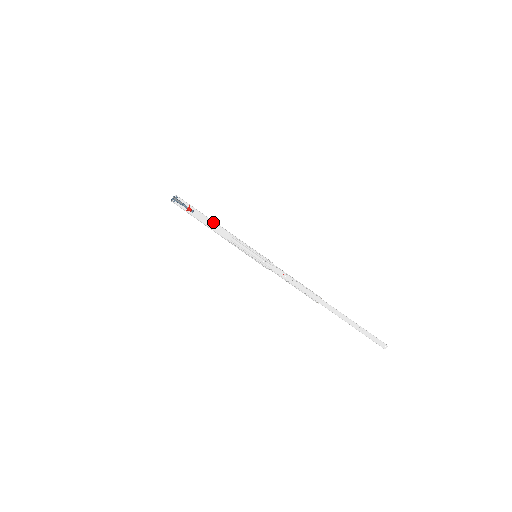
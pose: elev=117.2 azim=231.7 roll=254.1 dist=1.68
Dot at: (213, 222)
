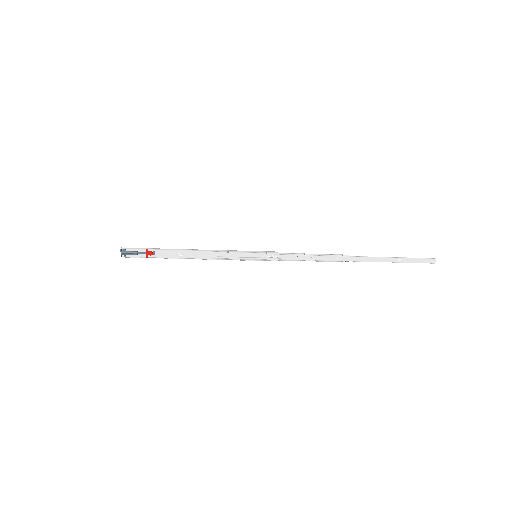
Dot at: (185, 250)
